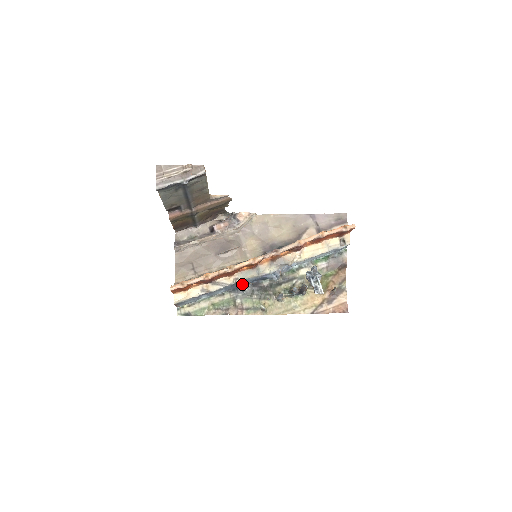
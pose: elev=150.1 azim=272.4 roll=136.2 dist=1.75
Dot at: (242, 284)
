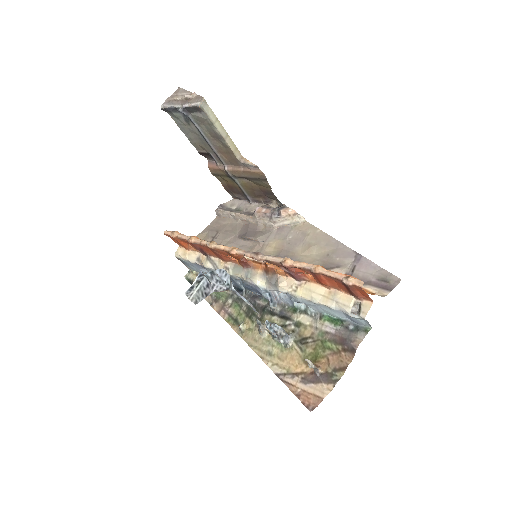
Dot at: occluded
